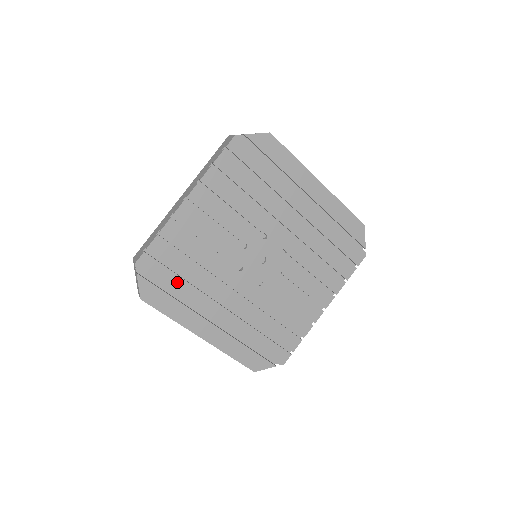
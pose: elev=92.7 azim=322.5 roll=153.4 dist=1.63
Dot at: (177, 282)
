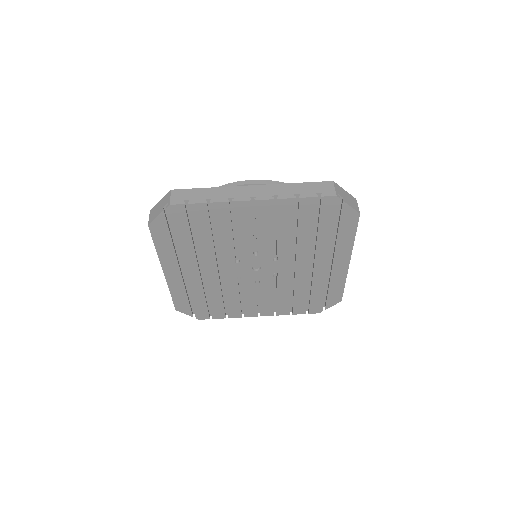
Dot at: (186, 236)
